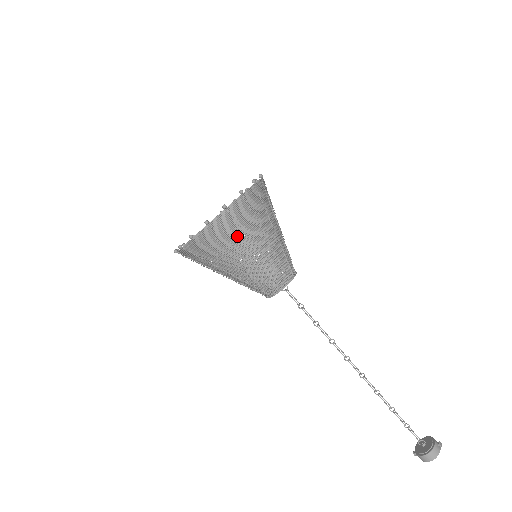
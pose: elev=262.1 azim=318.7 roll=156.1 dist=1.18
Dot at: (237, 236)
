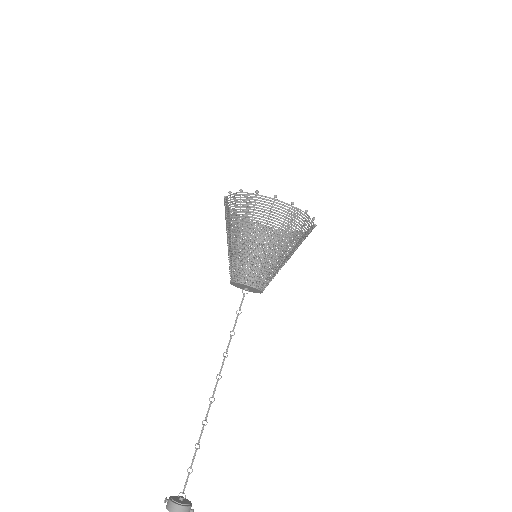
Dot at: occluded
